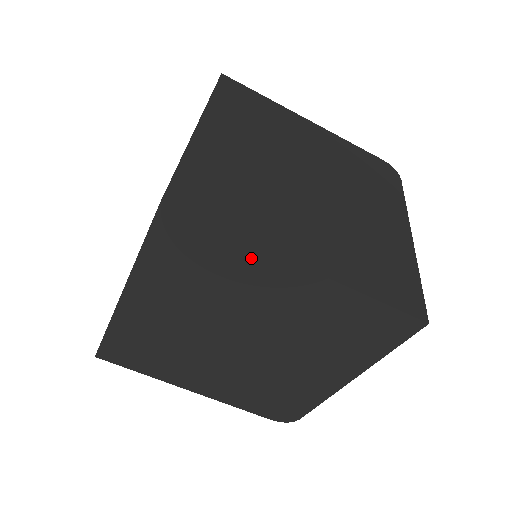
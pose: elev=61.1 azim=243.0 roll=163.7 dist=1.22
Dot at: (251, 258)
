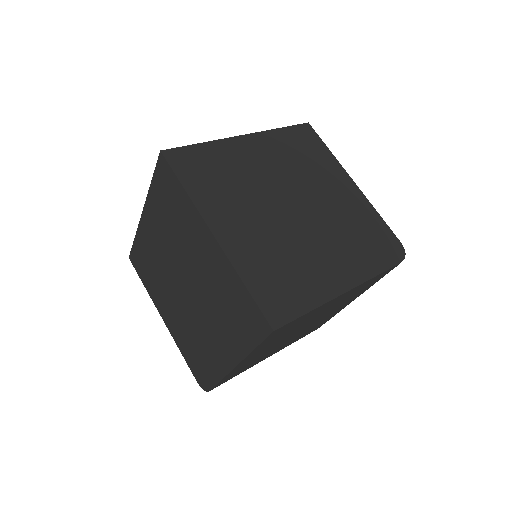
Dot at: (191, 213)
